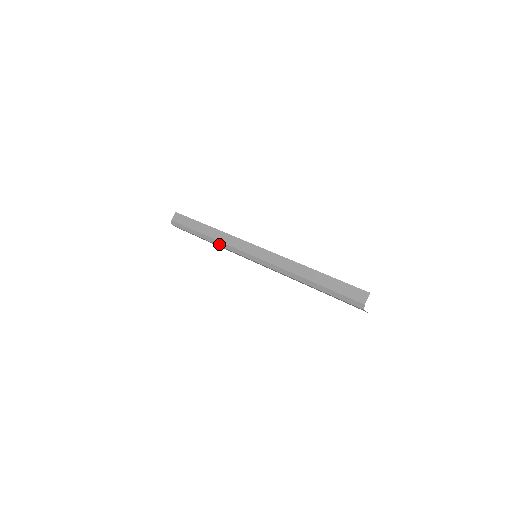
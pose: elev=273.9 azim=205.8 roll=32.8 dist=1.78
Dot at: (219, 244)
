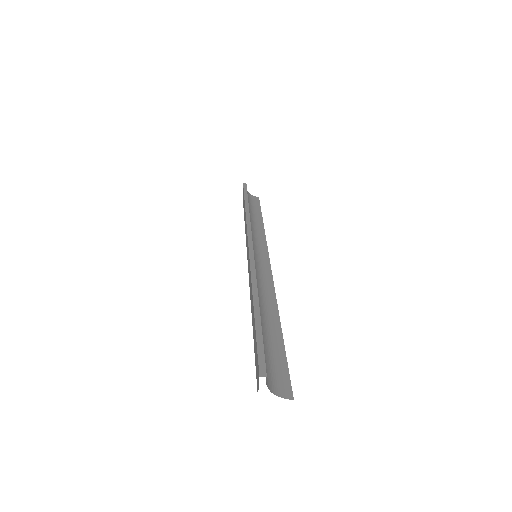
Dot at: occluded
